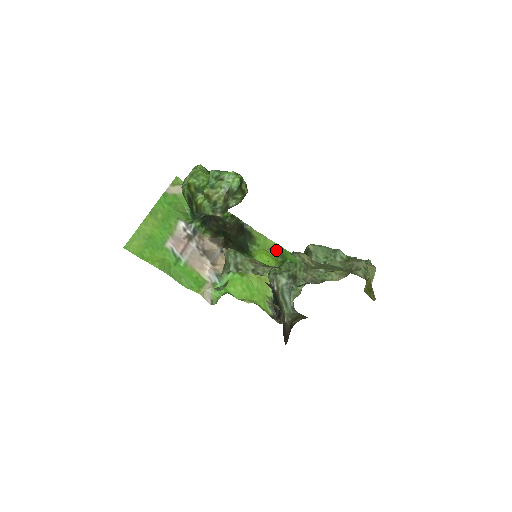
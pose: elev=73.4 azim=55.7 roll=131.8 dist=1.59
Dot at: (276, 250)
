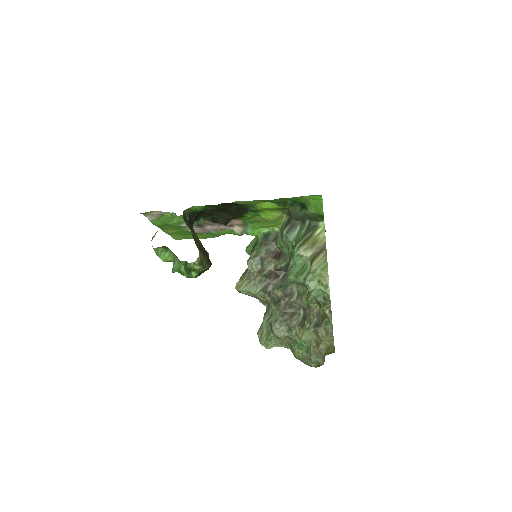
Dot at: (271, 202)
